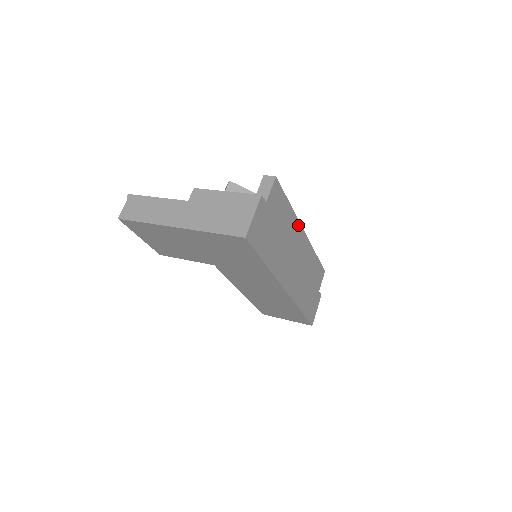
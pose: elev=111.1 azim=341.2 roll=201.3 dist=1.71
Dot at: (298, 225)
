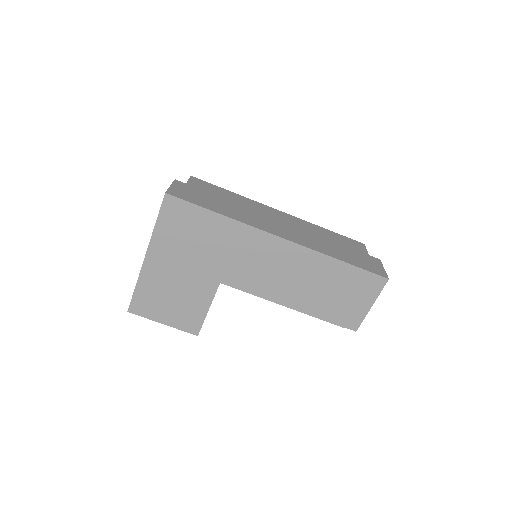
Dot at: (261, 205)
